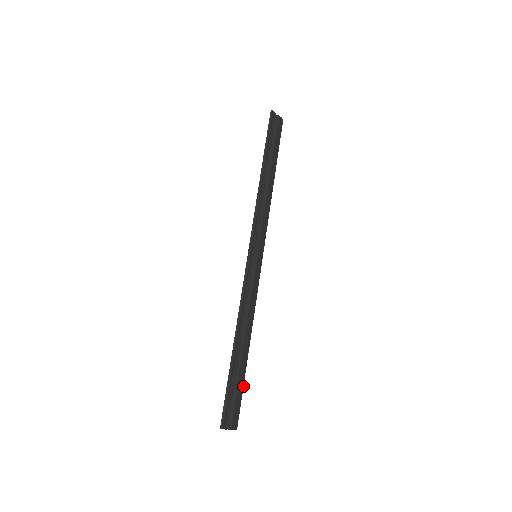
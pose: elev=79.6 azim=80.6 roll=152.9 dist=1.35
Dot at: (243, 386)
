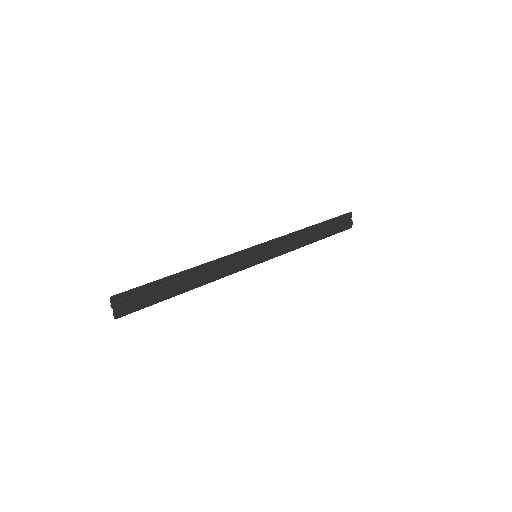
Dot at: (155, 303)
